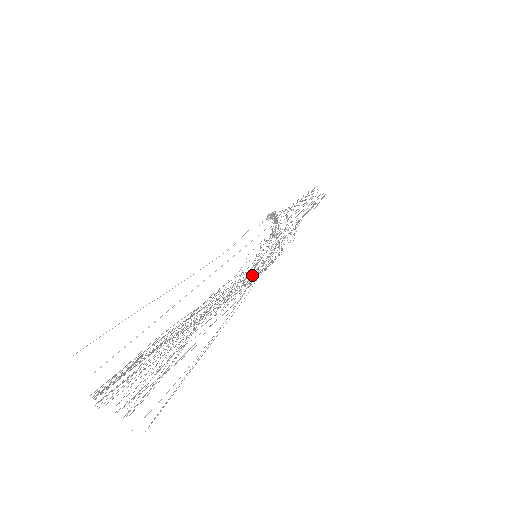
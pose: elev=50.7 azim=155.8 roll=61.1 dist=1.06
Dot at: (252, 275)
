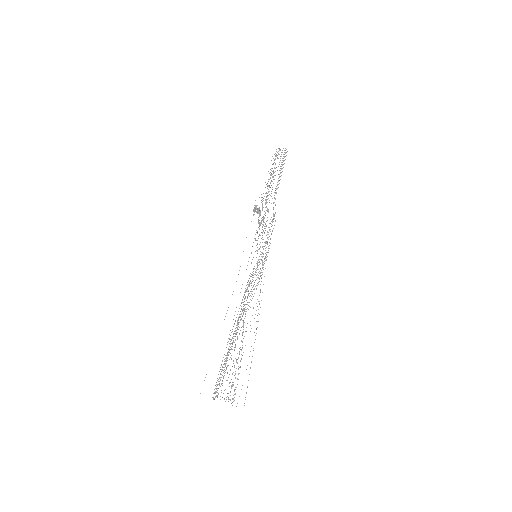
Dot at: (257, 269)
